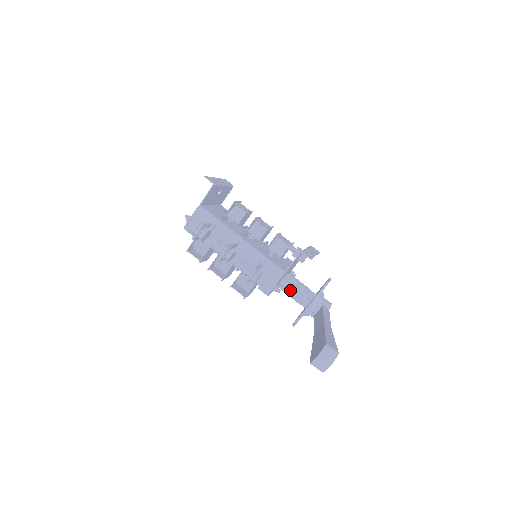
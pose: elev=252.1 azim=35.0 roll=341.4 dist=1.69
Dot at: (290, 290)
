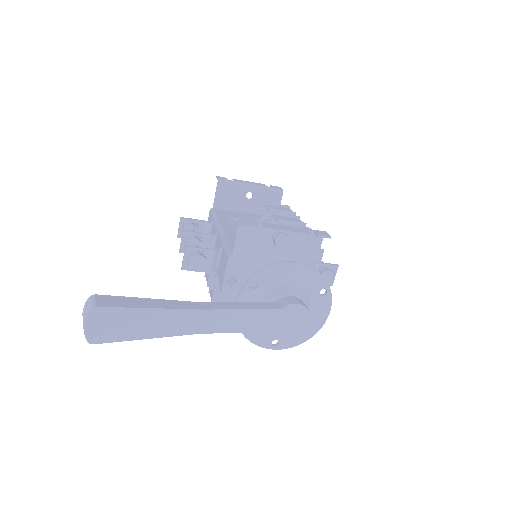
Dot at: occluded
